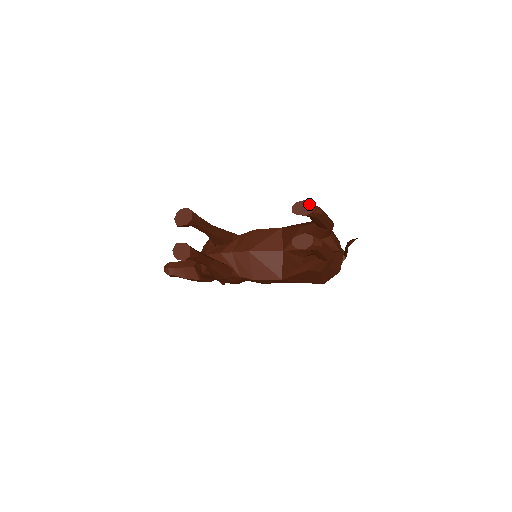
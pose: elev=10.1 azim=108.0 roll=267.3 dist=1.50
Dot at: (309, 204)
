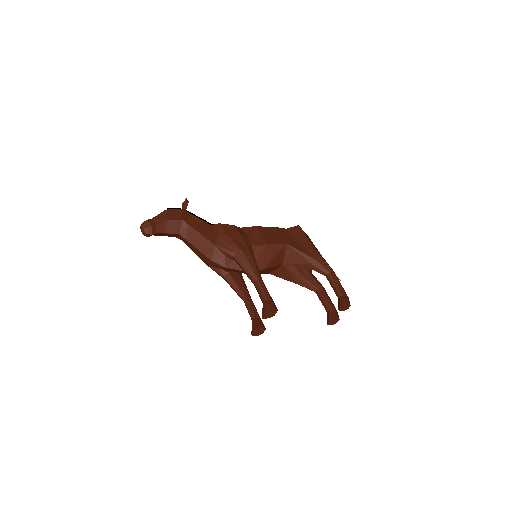
Dot at: (349, 306)
